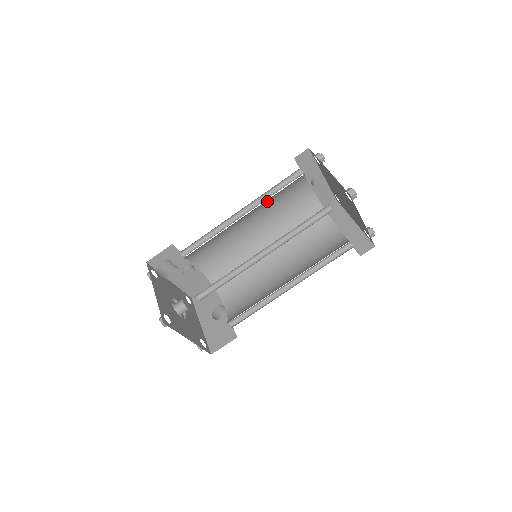
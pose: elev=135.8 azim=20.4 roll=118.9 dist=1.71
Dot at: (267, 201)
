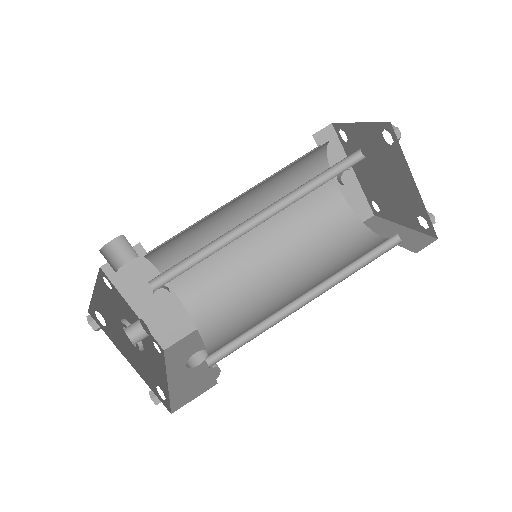
Dot at: (276, 190)
